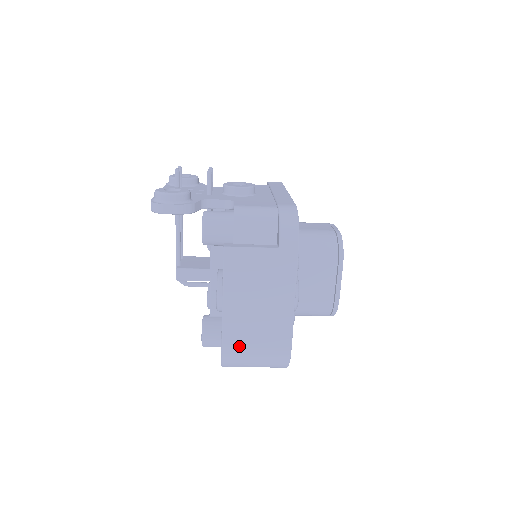
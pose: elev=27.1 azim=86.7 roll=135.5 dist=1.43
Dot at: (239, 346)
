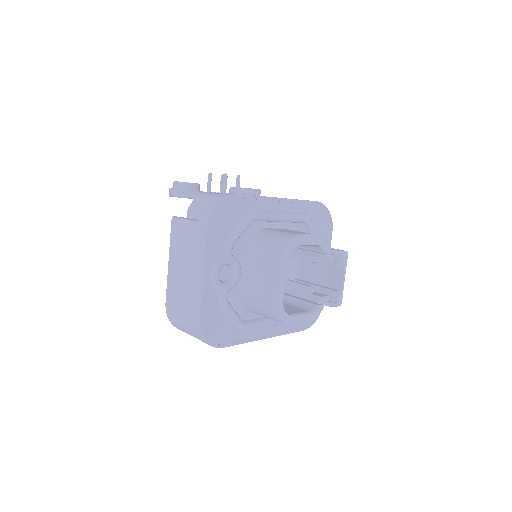
Dot at: (173, 305)
